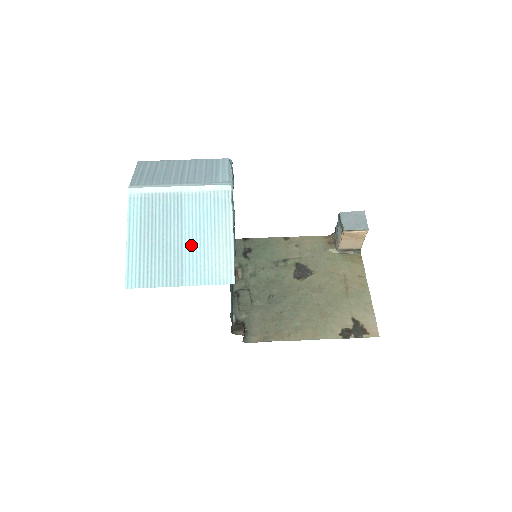
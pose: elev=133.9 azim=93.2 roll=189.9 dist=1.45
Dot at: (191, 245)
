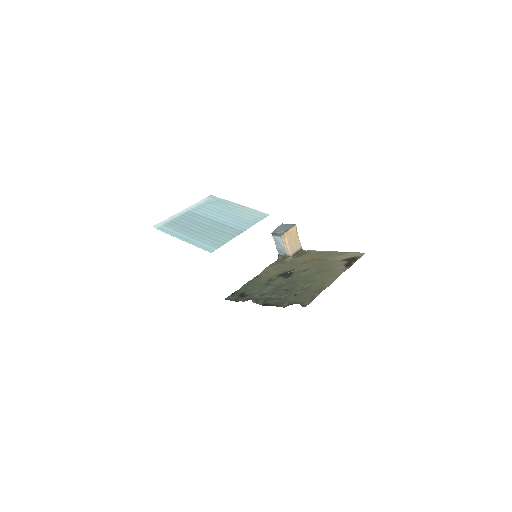
Dot at: (224, 220)
